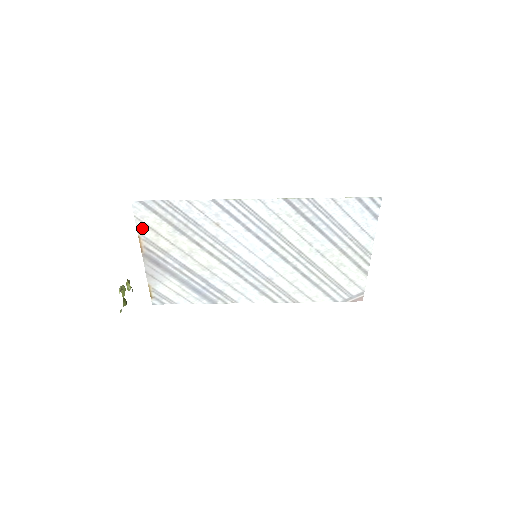
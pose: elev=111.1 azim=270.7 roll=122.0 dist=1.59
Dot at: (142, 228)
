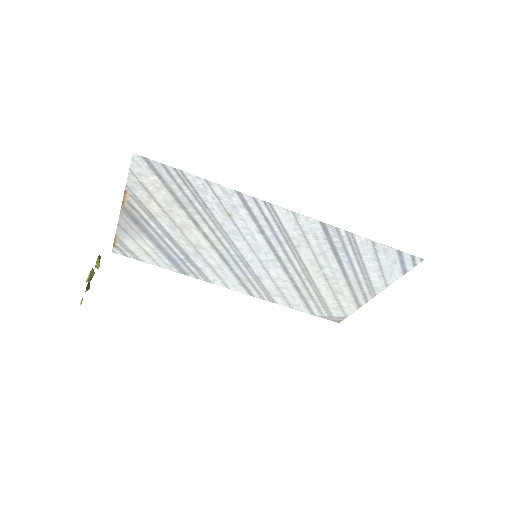
Dot at: (134, 184)
